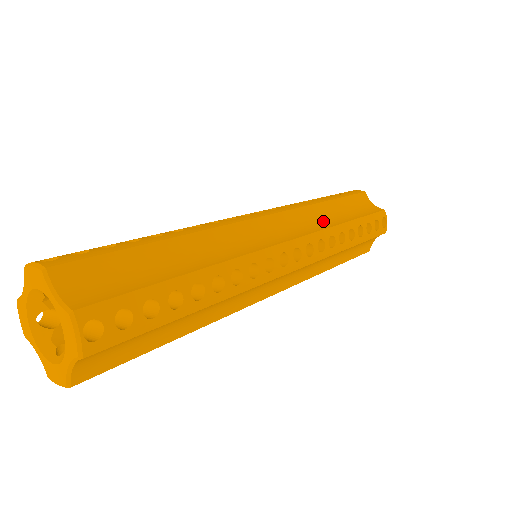
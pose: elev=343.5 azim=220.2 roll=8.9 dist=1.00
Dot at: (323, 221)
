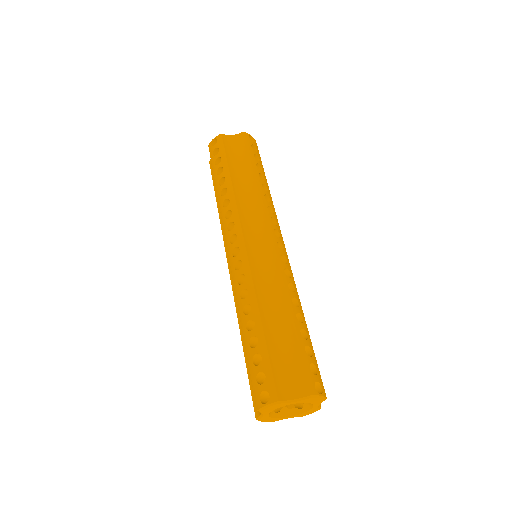
Dot at: (249, 194)
